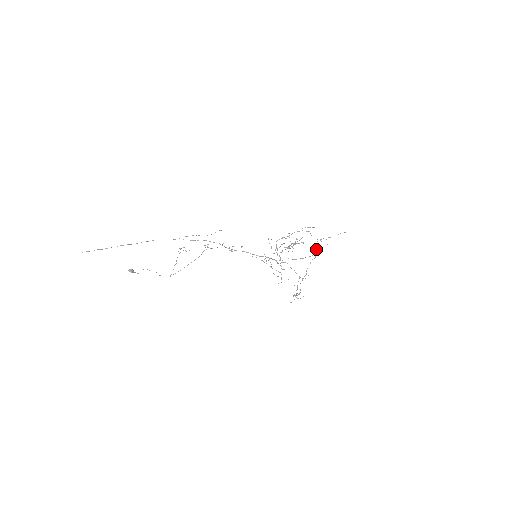
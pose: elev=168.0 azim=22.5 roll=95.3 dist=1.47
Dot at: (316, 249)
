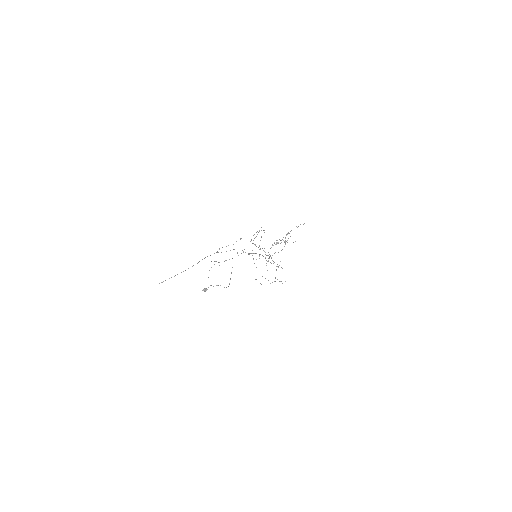
Dot at: (285, 242)
